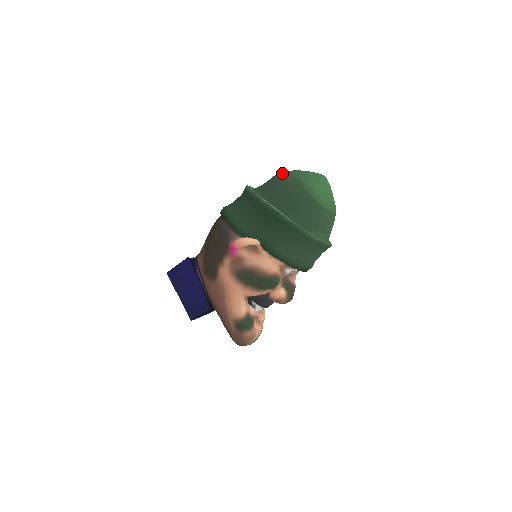
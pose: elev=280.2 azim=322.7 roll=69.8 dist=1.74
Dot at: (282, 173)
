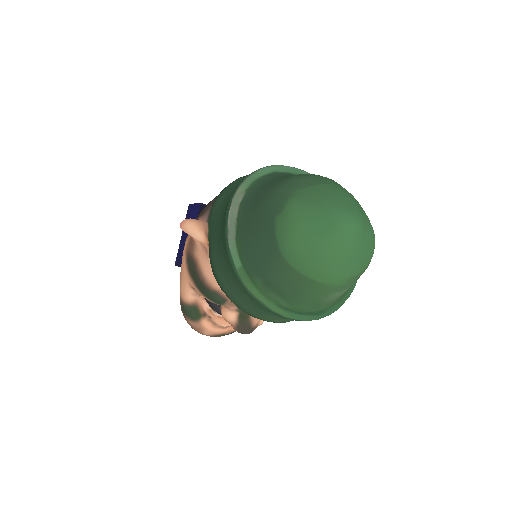
Dot at: (307, 176)
